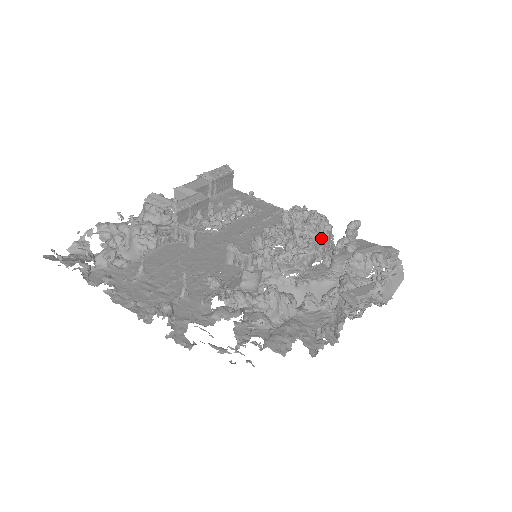
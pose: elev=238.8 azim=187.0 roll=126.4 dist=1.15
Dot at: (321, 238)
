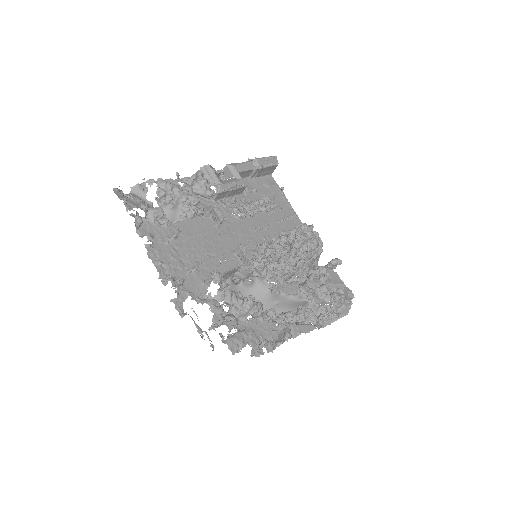
Dot at: (309, 259)
